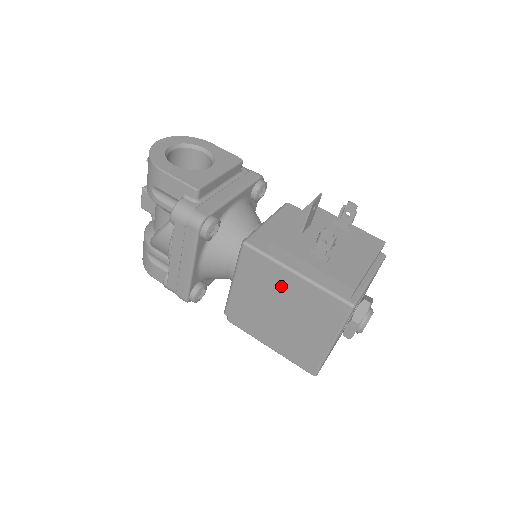
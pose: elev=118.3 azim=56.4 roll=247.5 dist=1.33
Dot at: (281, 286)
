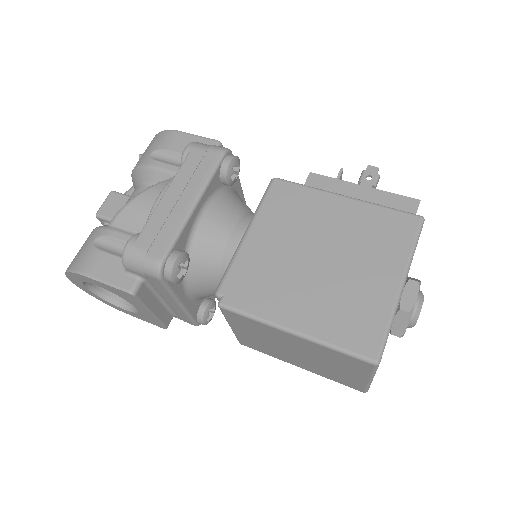
Dot at: (323, 217)
